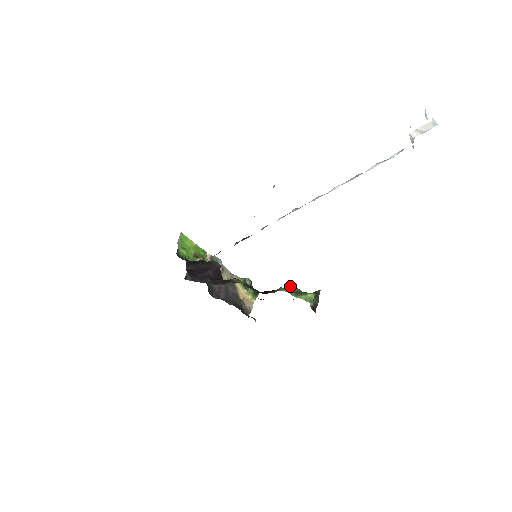
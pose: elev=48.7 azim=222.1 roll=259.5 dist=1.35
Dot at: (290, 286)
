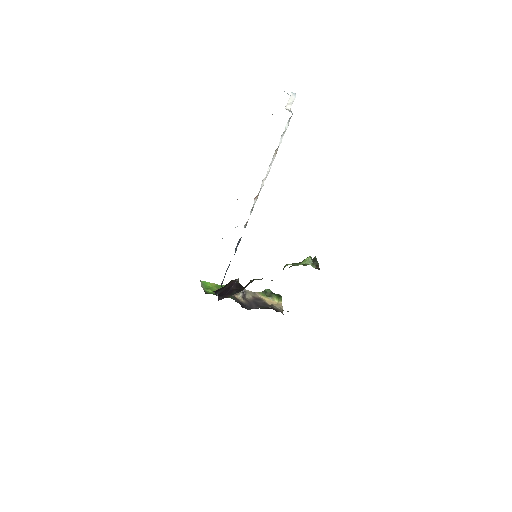
Dot at: occluded
